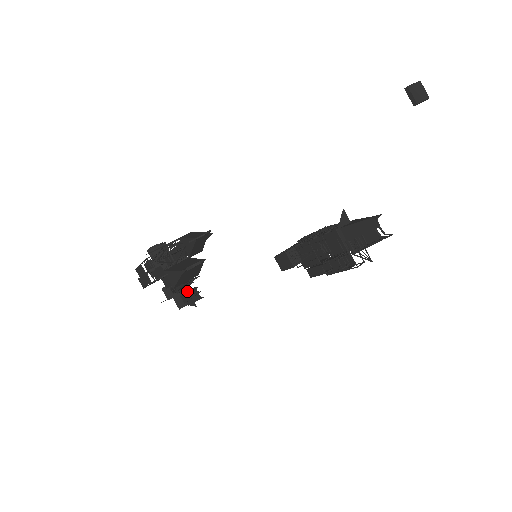
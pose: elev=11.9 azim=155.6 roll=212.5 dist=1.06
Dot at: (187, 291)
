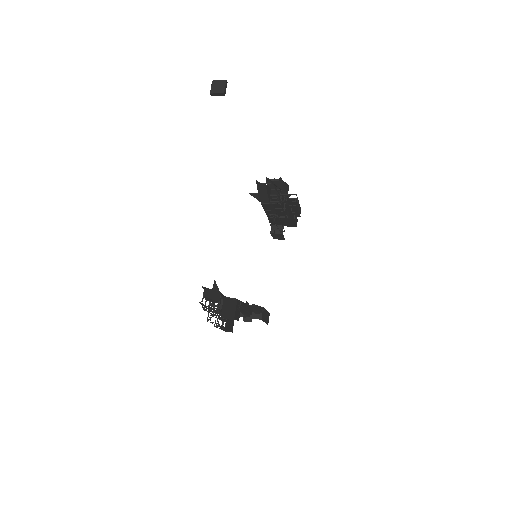
Dot at: (251, 309)
